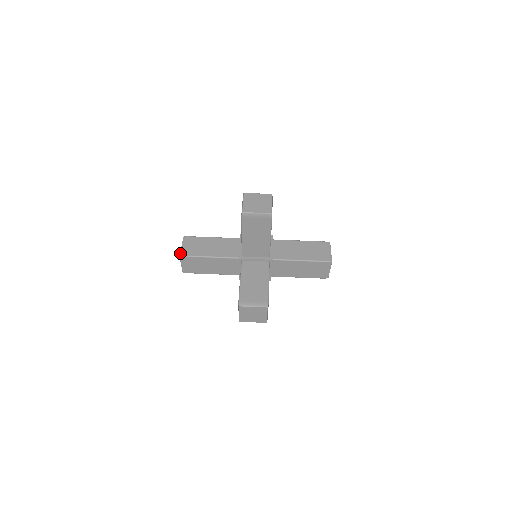
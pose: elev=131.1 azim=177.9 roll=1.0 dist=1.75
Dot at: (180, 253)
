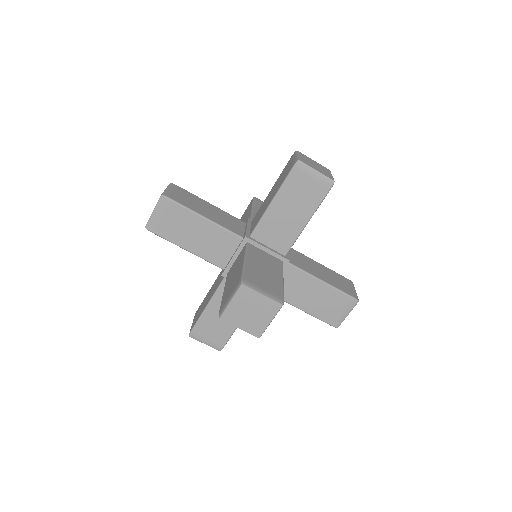
Dot at: (163, 192)
